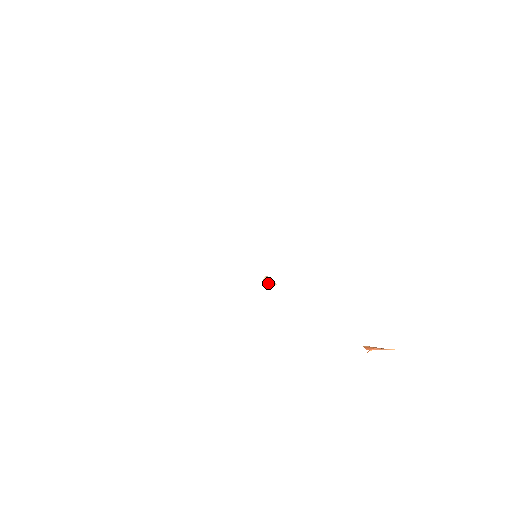
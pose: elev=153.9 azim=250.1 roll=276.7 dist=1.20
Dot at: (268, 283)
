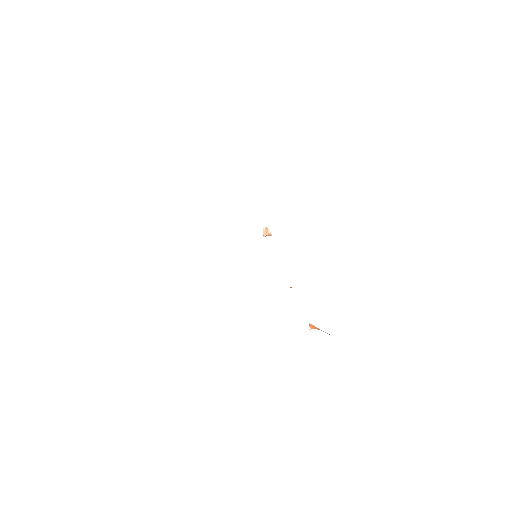
Dot at: (265, 234)
